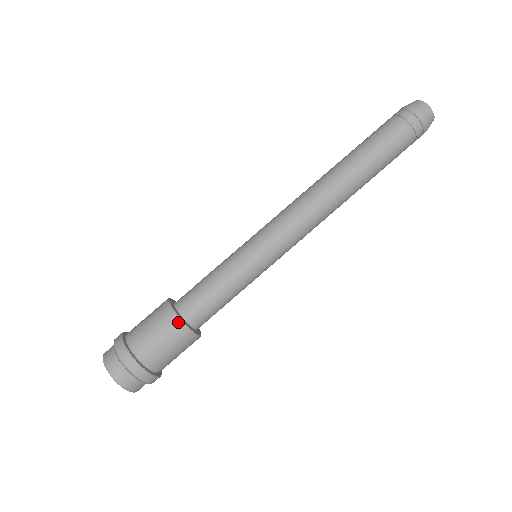
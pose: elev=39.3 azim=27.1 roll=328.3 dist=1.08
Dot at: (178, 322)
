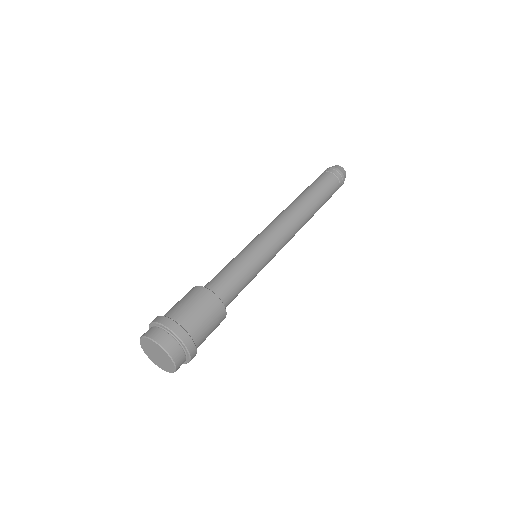
Dot at: (220, 304)
